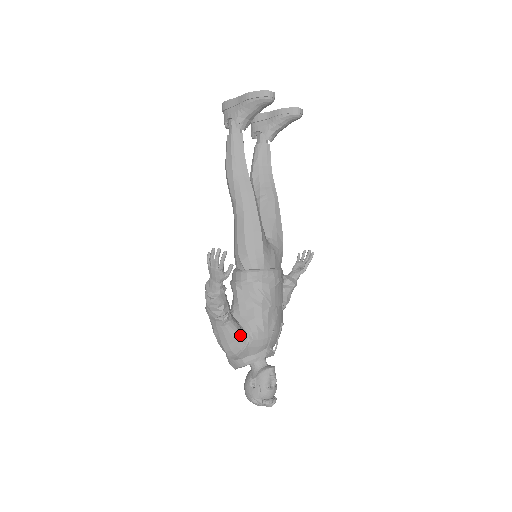
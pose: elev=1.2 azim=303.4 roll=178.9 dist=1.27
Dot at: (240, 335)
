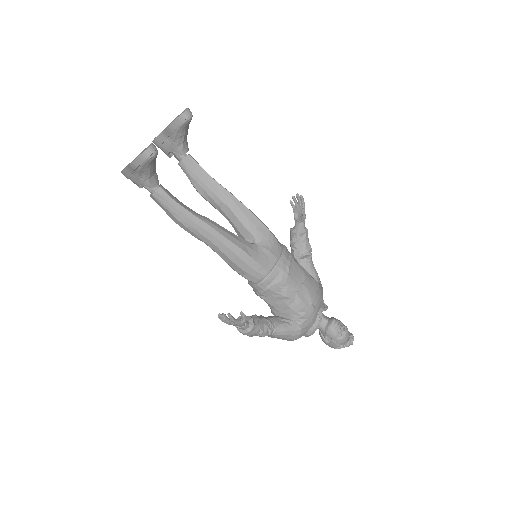
Dot at: (290, 328)
